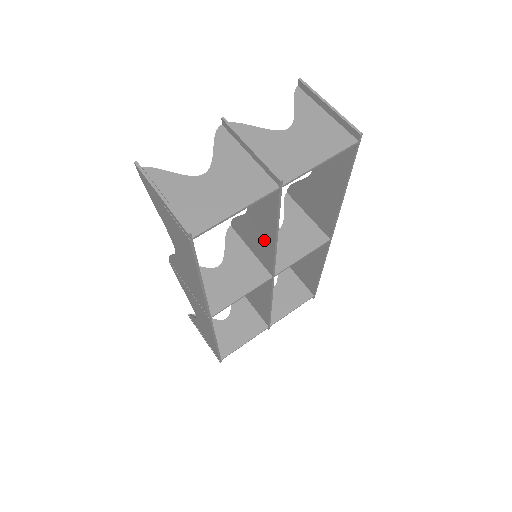
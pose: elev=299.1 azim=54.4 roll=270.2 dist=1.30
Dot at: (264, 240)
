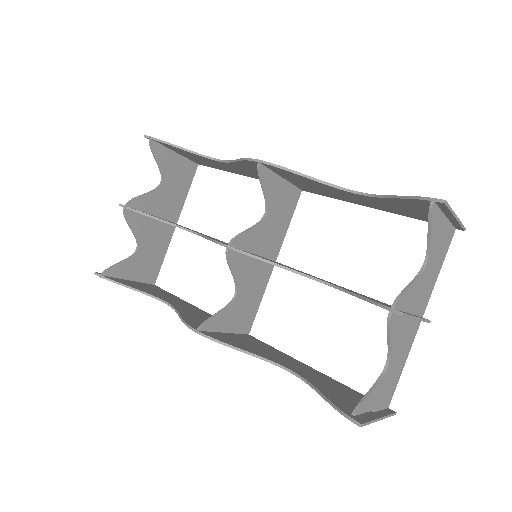
Dot at: occluded
